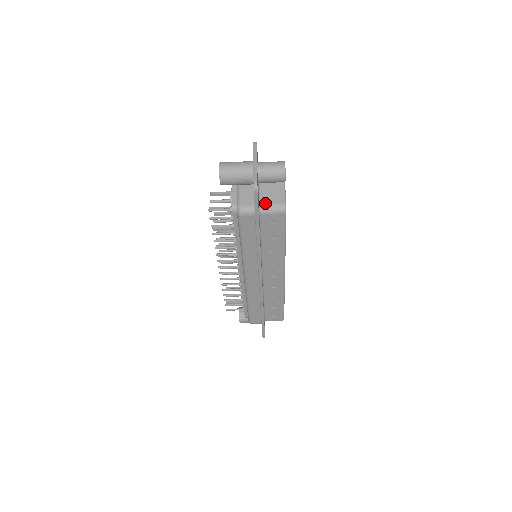
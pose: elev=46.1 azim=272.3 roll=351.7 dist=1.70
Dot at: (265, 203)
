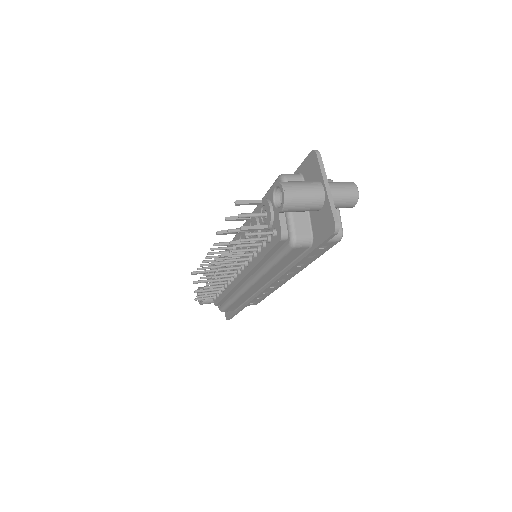
Dot at: occluded
